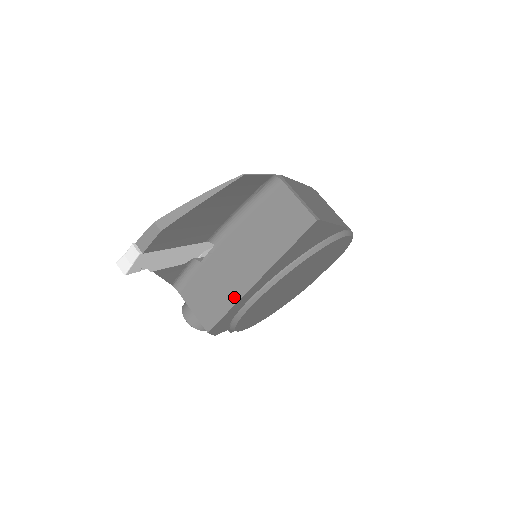
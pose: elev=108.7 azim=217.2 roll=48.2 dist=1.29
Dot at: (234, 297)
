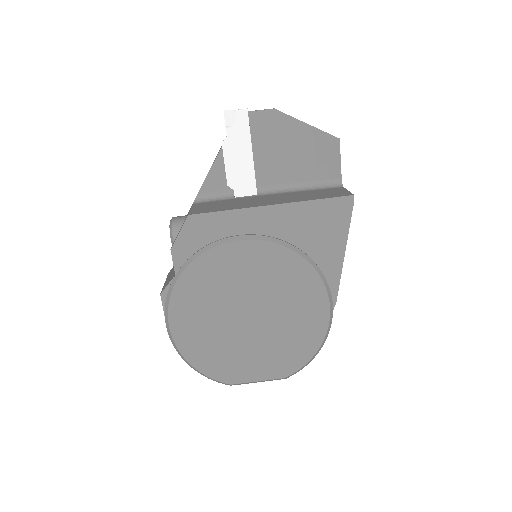
Dot at: (241, 207)
